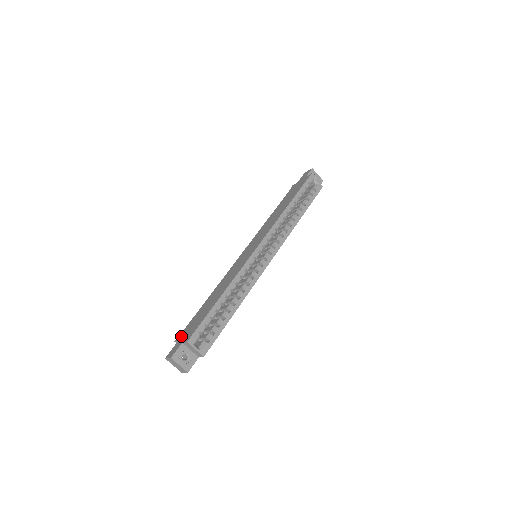
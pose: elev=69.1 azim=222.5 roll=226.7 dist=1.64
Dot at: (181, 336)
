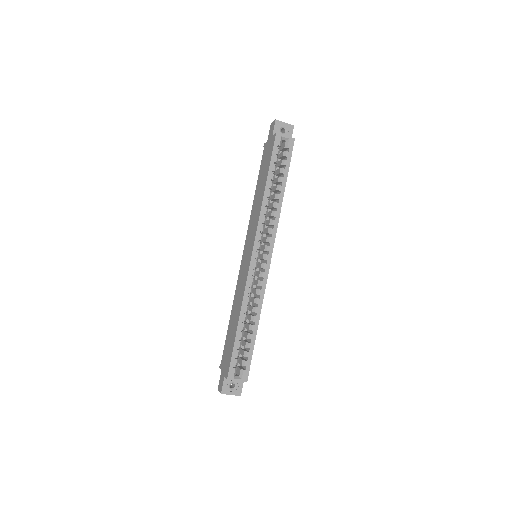
Dot at: (222, 365)
